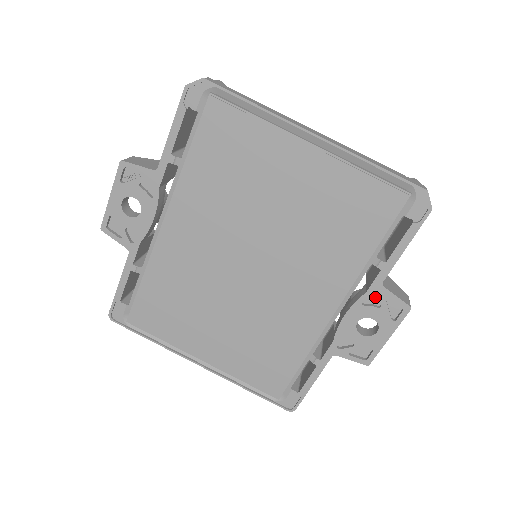
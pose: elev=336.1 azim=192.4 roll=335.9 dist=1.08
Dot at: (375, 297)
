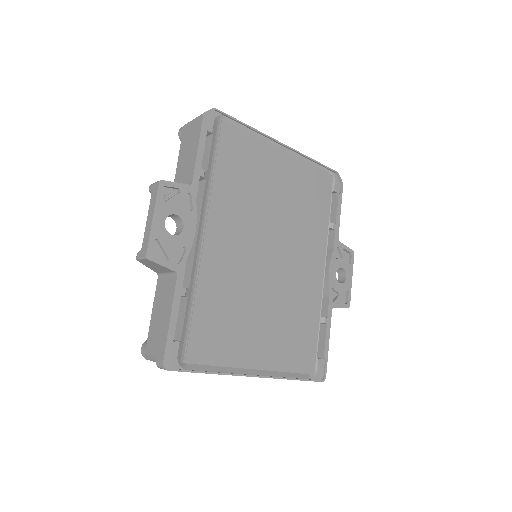
Dot at: (336, 252)
